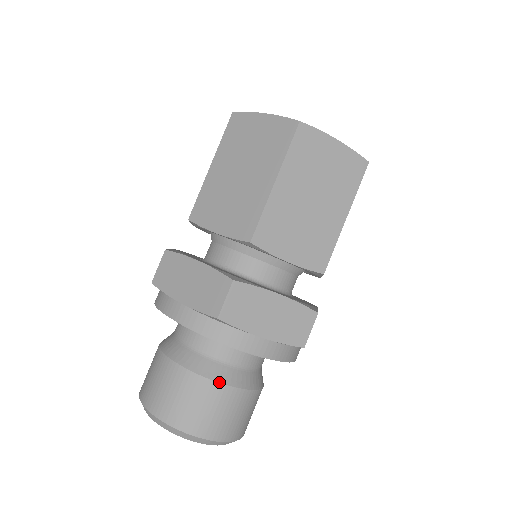
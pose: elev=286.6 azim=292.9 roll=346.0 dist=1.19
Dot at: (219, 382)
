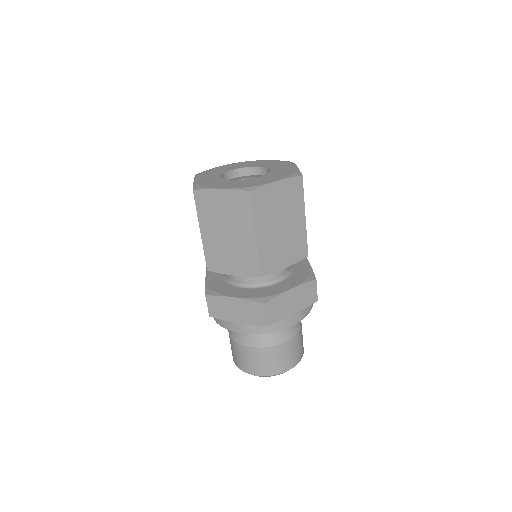
Dot at: (281, 343)
